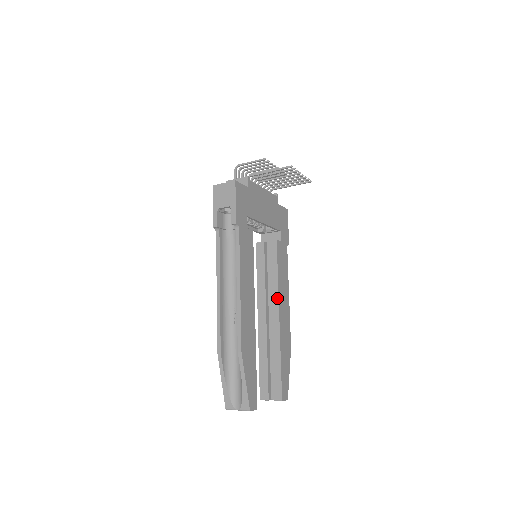
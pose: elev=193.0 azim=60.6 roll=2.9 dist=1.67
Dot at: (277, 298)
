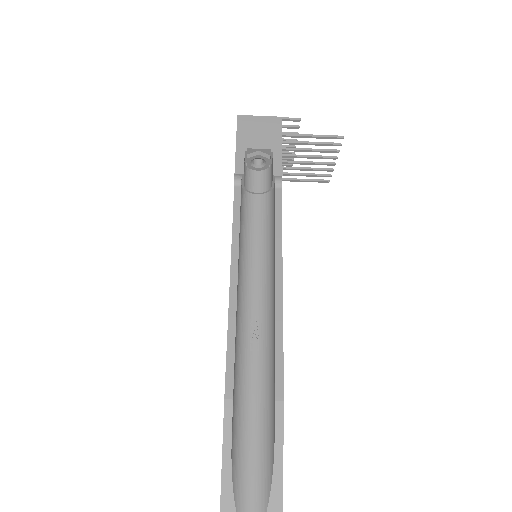
Dot at: occluded
